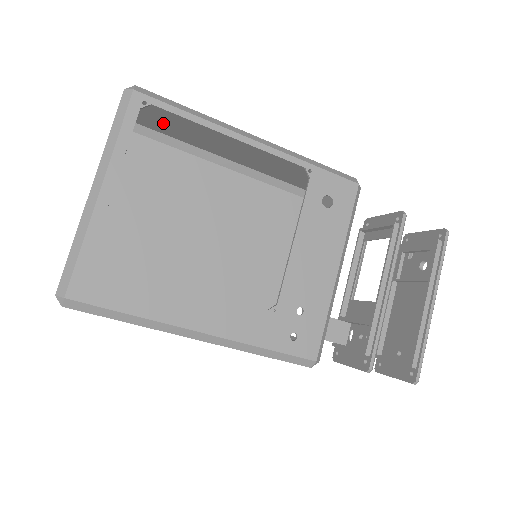
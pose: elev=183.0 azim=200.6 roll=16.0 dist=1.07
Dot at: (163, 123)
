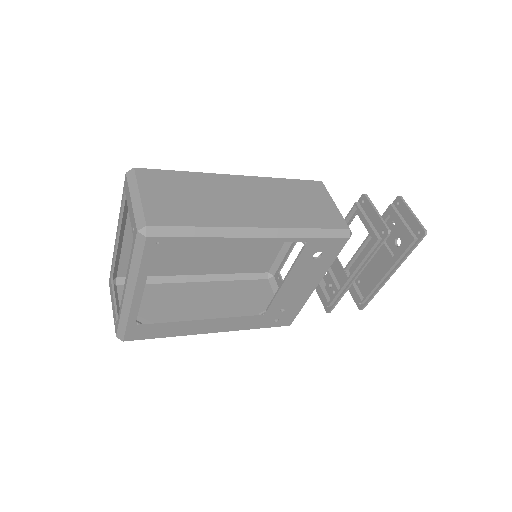
Dot at: (172, 191)
